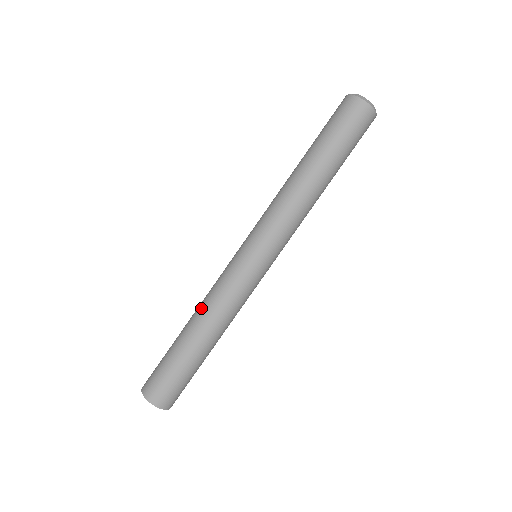
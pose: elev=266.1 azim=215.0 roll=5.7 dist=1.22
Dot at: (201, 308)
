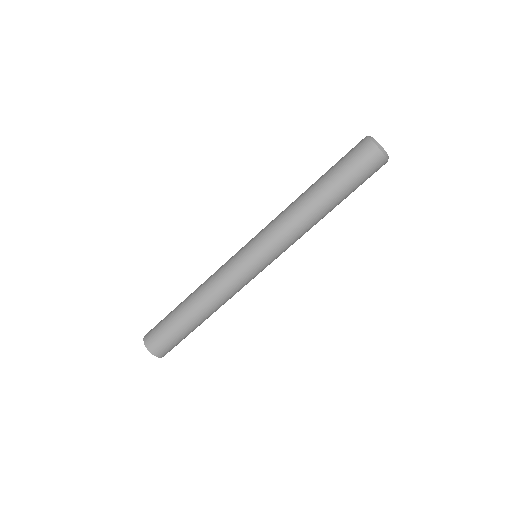
Dot at: occluded
